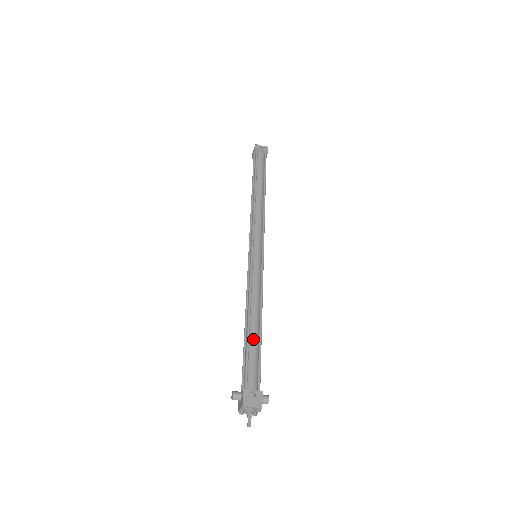
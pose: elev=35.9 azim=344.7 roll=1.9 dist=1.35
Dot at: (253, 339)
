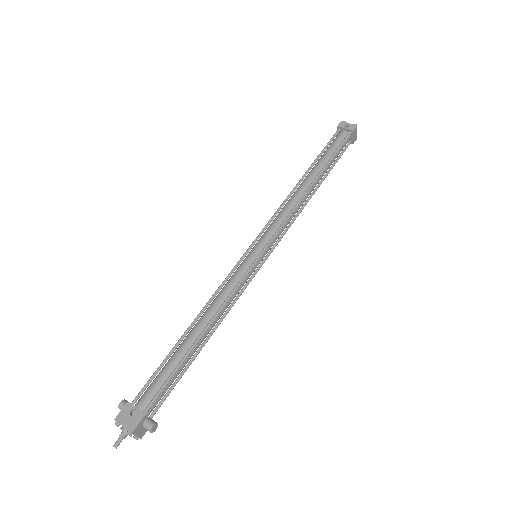
Dot at: (180, 350)
